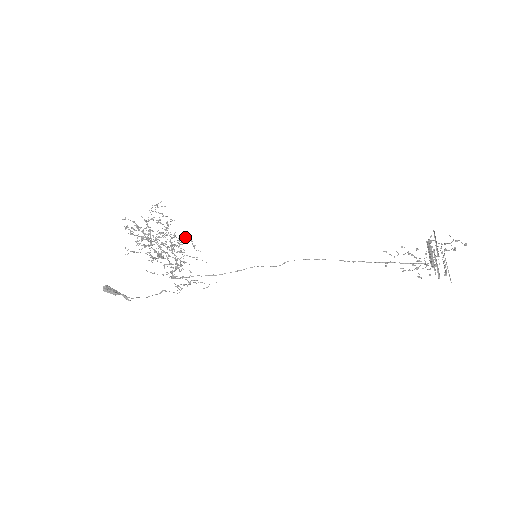
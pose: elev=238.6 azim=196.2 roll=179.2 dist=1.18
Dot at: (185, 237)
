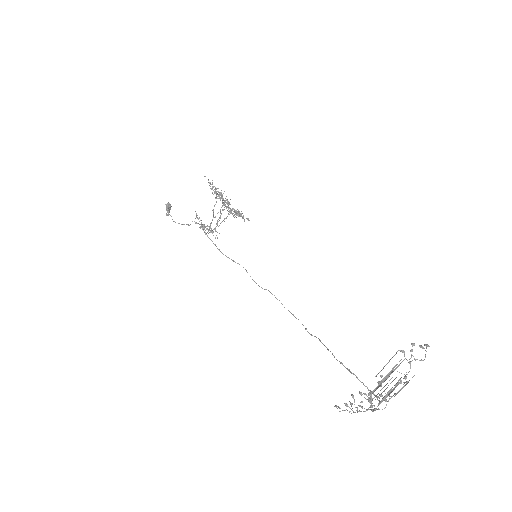
Dot at: (238, 213)
